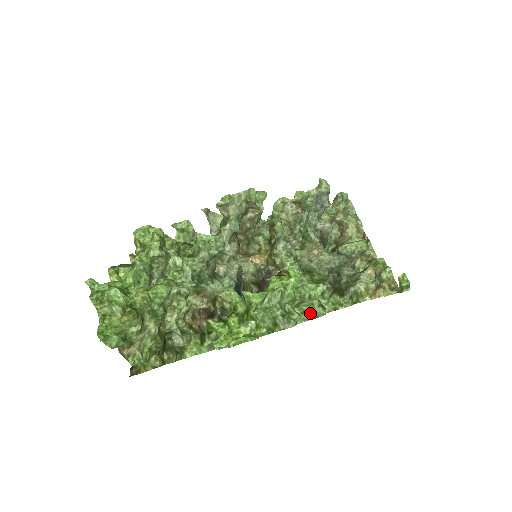
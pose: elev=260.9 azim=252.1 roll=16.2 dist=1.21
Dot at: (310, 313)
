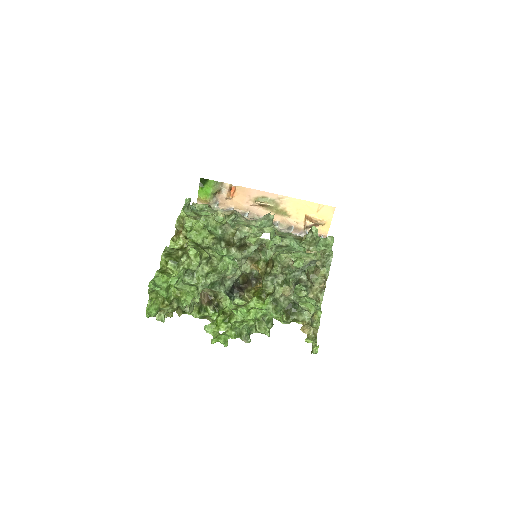
Dot at: (262, 332)
